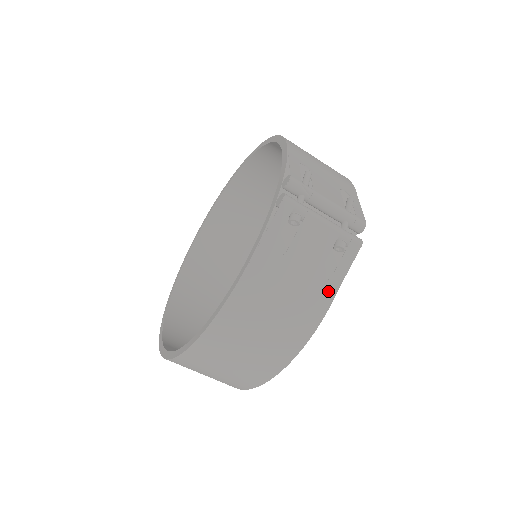
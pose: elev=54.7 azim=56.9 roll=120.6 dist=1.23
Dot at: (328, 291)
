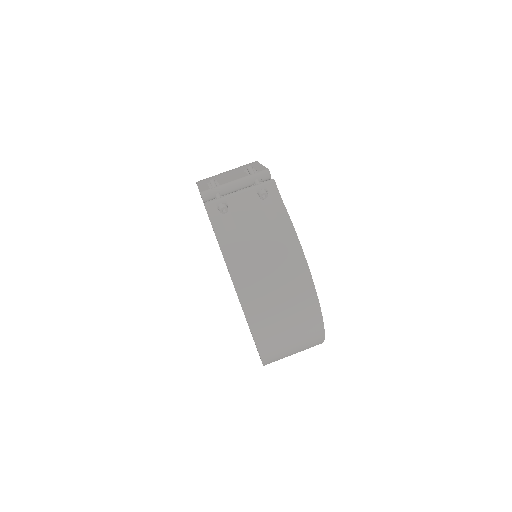
Dot at: (283, 222)
